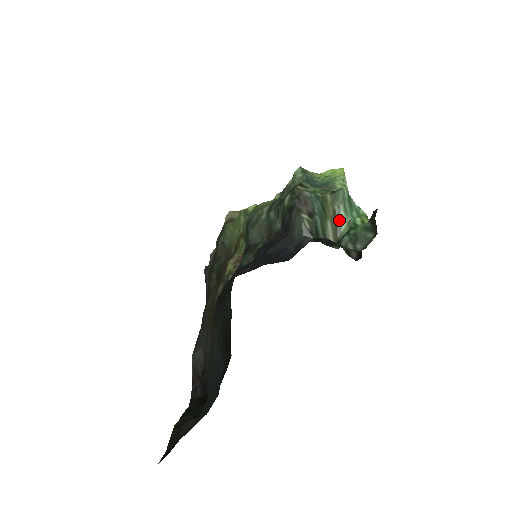
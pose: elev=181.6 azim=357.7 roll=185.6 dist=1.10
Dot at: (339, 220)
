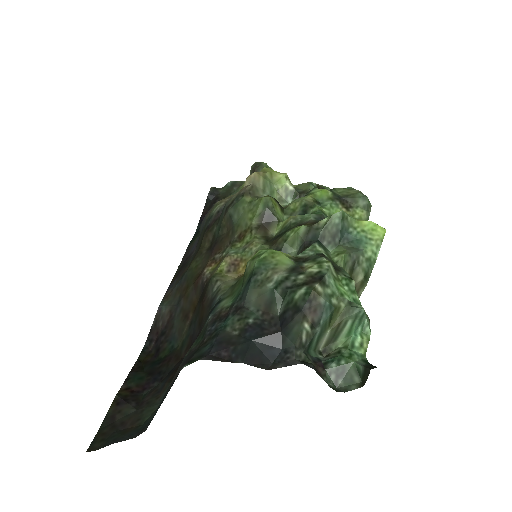
Dot at: (340, 331)
